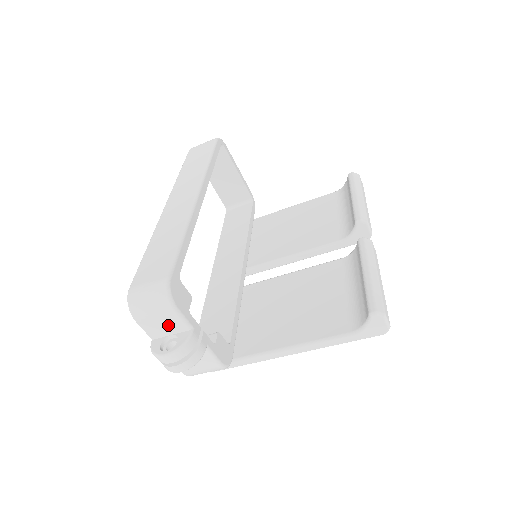
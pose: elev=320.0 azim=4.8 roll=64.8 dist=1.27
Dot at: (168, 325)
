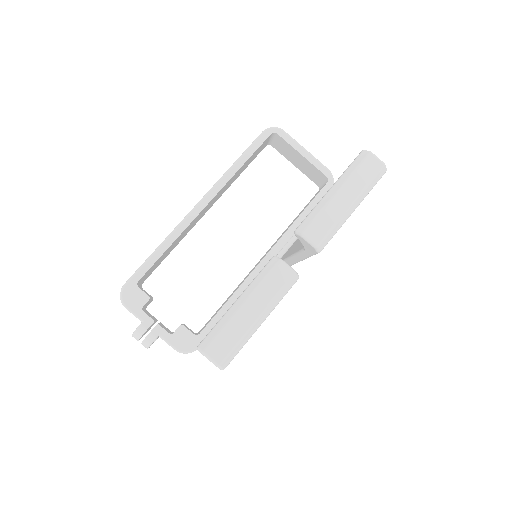
Dot at: occluded
